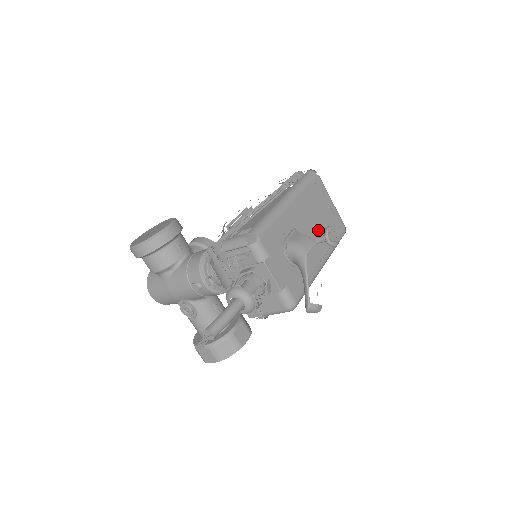
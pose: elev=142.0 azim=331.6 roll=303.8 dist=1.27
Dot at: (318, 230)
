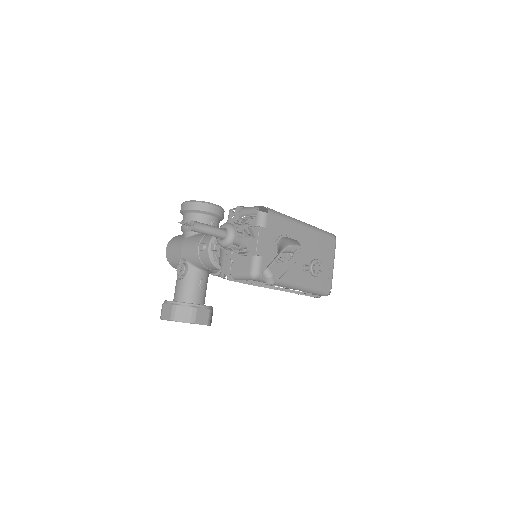
Dot at: occluded
